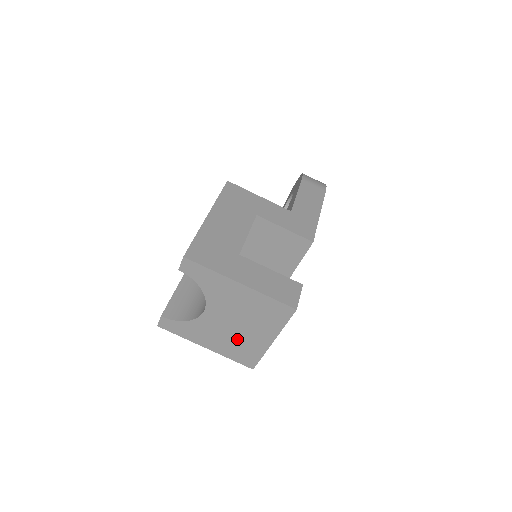
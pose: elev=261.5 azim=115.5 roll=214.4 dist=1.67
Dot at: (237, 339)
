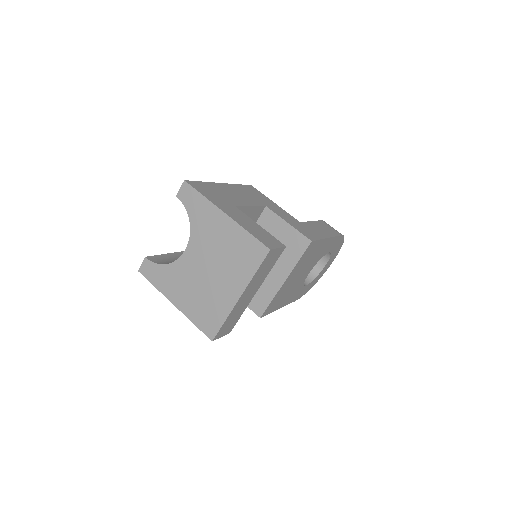
Dot at: (206, 292)
